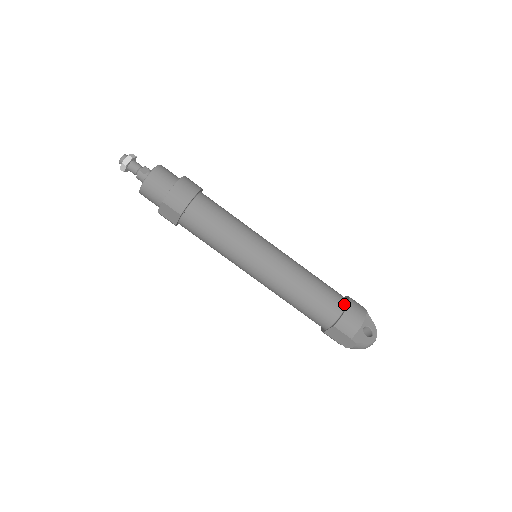
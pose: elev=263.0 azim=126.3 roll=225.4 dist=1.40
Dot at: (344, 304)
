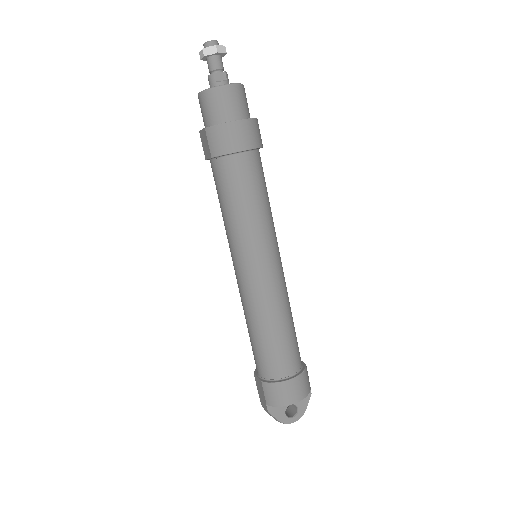
Dot at: (290, 374)
